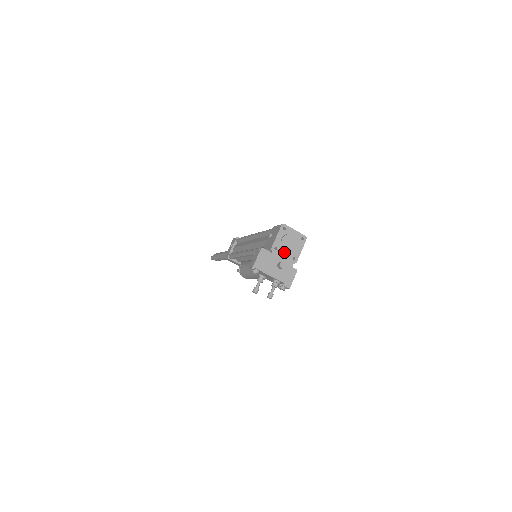
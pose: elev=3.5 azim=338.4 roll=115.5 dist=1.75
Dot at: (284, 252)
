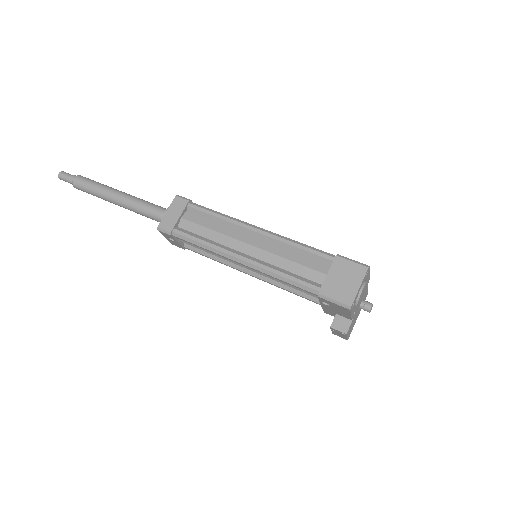
Dot at: occluded
